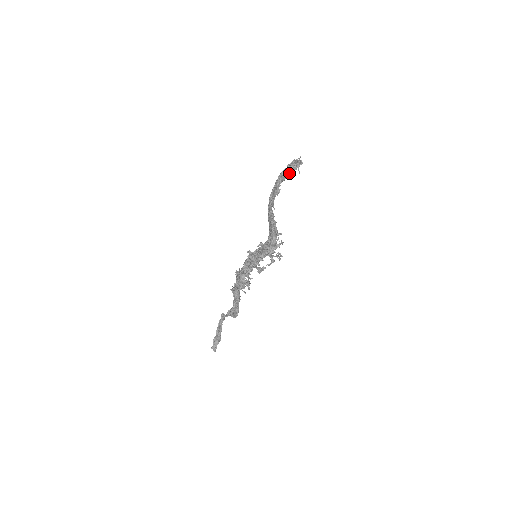
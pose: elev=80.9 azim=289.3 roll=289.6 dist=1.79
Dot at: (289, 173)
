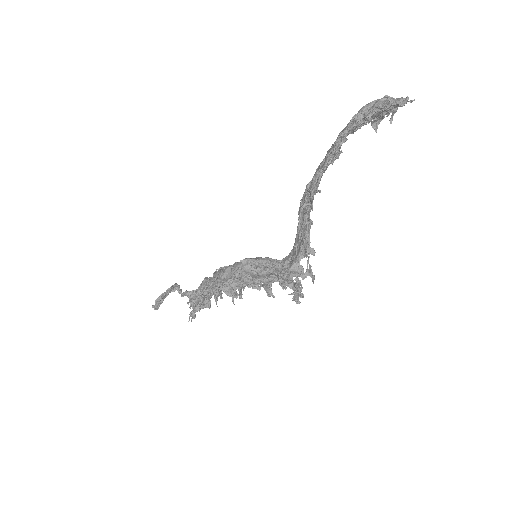
Dot at: (371, 118)
